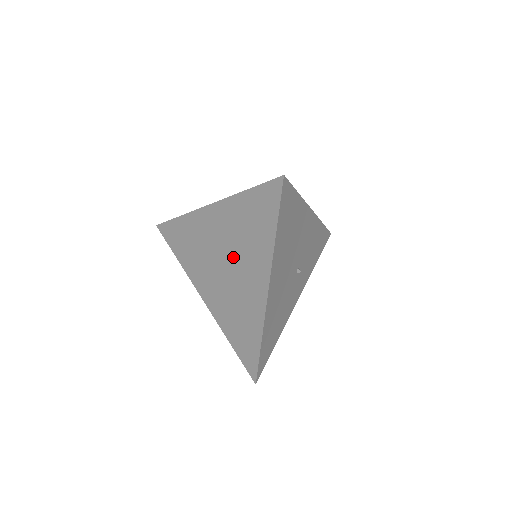
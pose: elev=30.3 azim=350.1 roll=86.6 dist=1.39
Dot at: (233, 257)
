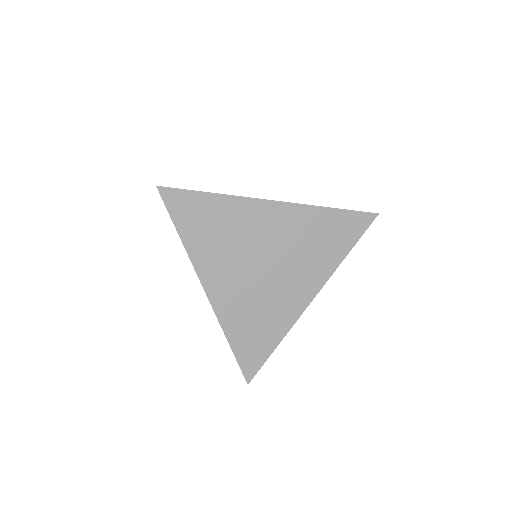
Dot at: (283, 260)
